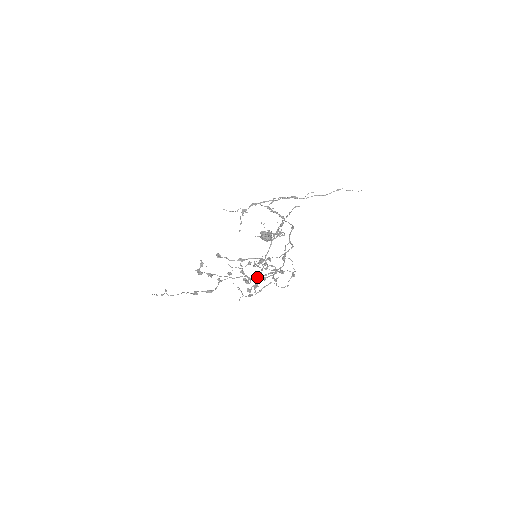
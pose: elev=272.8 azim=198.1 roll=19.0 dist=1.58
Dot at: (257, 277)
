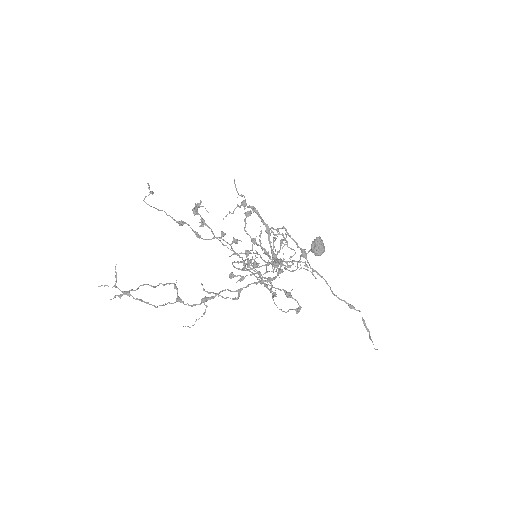
Dot at: (252, 273)
